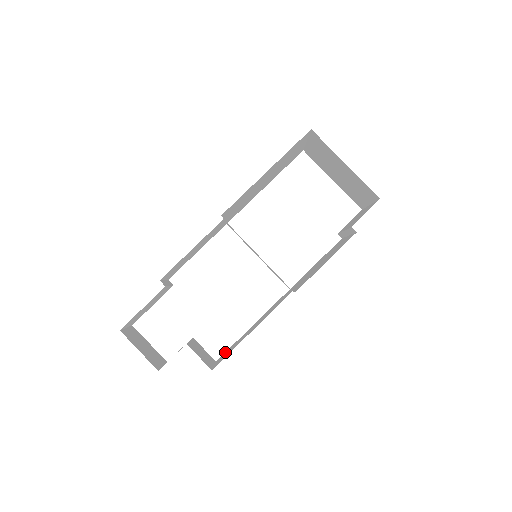
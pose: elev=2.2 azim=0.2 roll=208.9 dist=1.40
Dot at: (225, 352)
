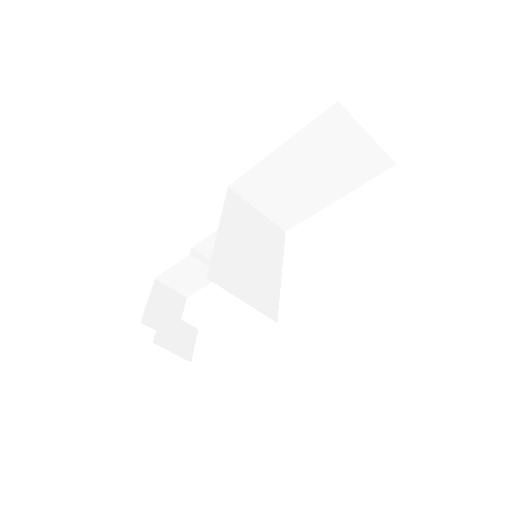
Dot at: occluded
